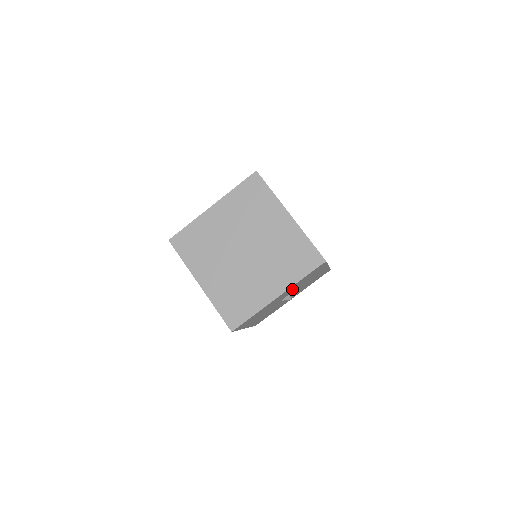
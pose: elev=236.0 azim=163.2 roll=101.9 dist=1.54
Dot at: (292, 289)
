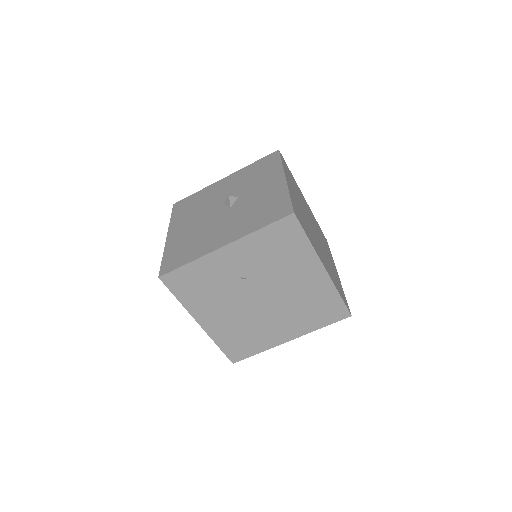
Dot at: occluded
